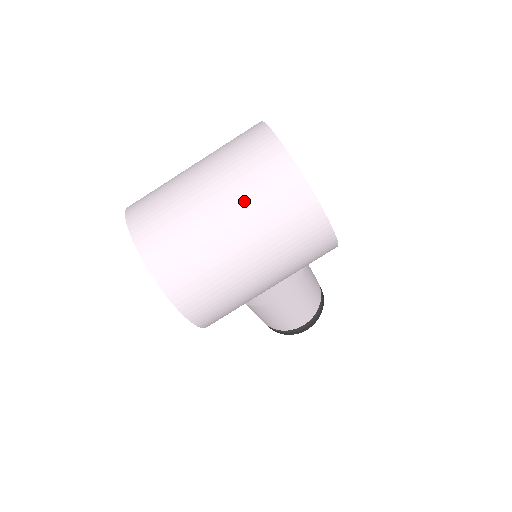
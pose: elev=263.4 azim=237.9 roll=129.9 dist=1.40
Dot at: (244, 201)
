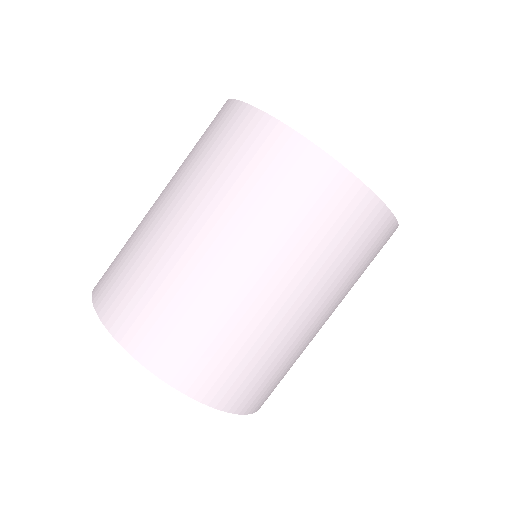
Dot at: (303, 260)
